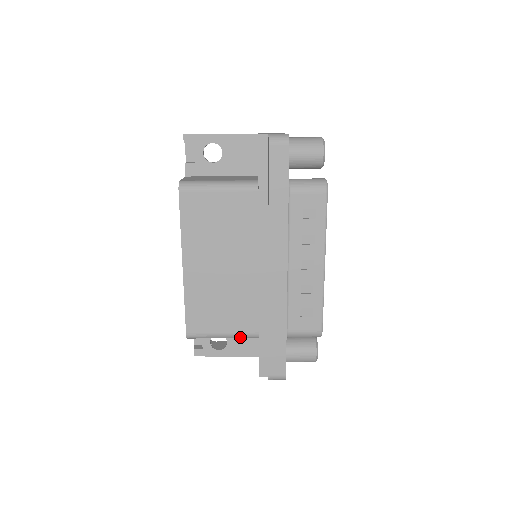
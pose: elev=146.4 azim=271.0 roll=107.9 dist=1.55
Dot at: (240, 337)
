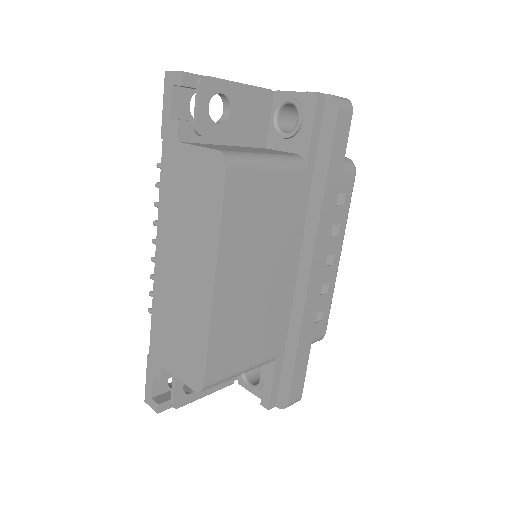
Dot at: (256, 367)
